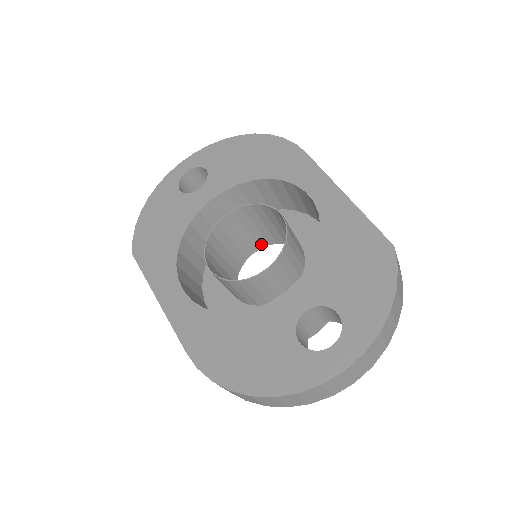
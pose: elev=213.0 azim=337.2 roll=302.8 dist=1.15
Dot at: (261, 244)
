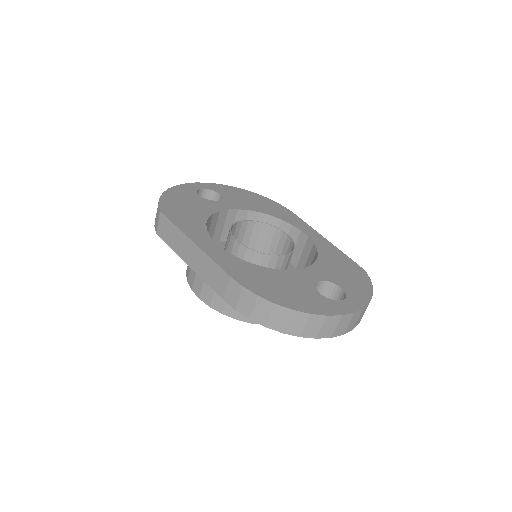
Dot at: occluded
